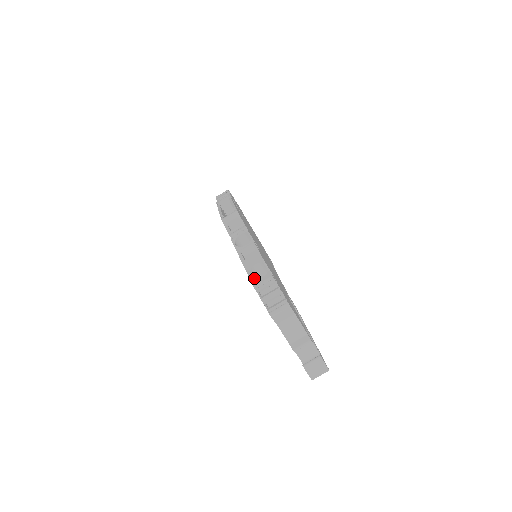
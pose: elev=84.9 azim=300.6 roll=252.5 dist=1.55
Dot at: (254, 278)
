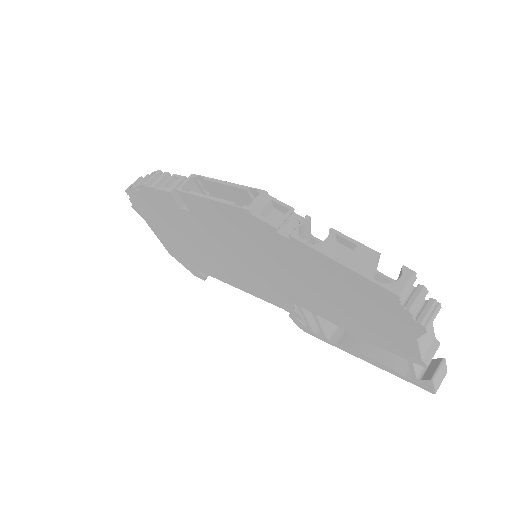
Dot at: (368, 283)
